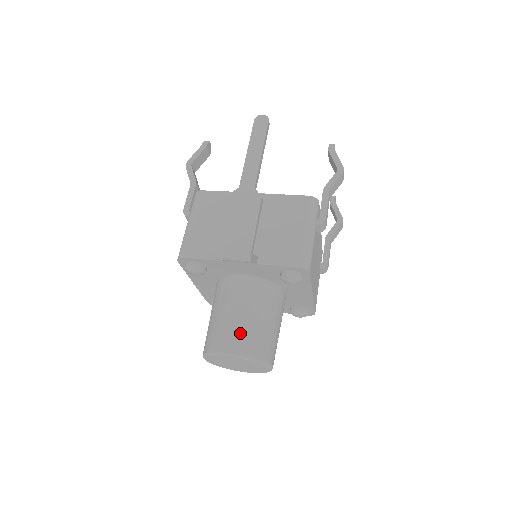
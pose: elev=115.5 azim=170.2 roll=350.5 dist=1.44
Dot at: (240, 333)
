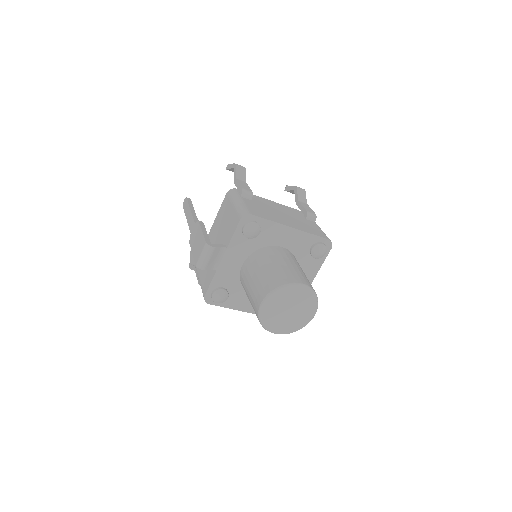
Dot at: (258, 288)
